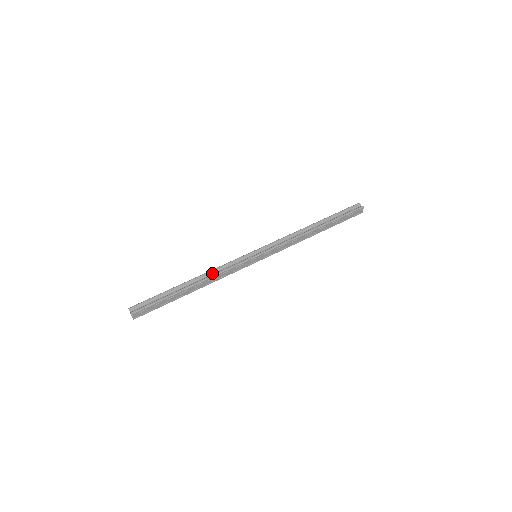
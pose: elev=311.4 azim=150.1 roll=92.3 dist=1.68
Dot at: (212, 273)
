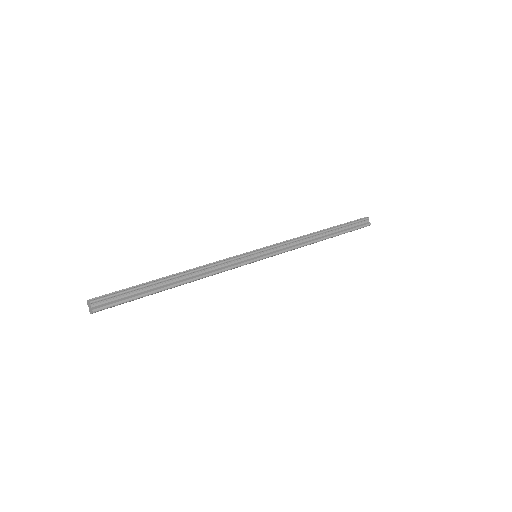
Dot at: (205, 270)
